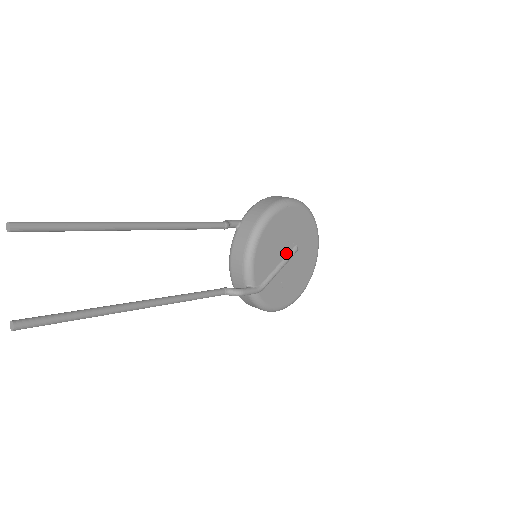
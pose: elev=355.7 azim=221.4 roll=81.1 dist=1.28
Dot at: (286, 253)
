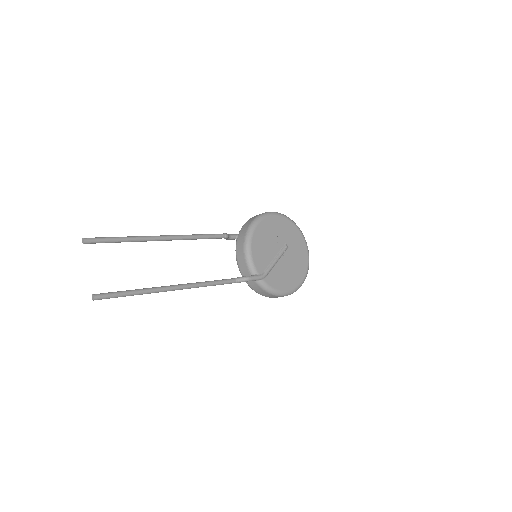
Dot at: (278, 250)
